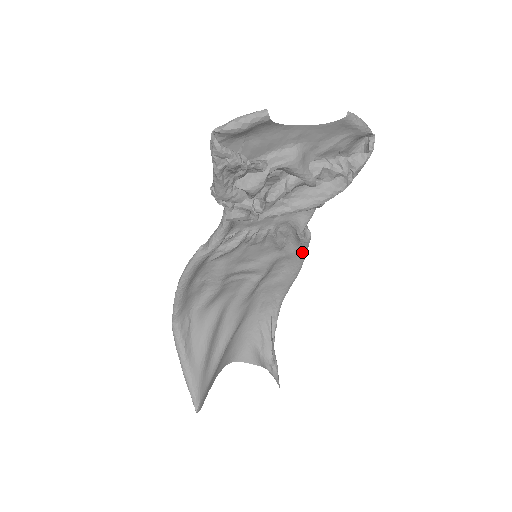
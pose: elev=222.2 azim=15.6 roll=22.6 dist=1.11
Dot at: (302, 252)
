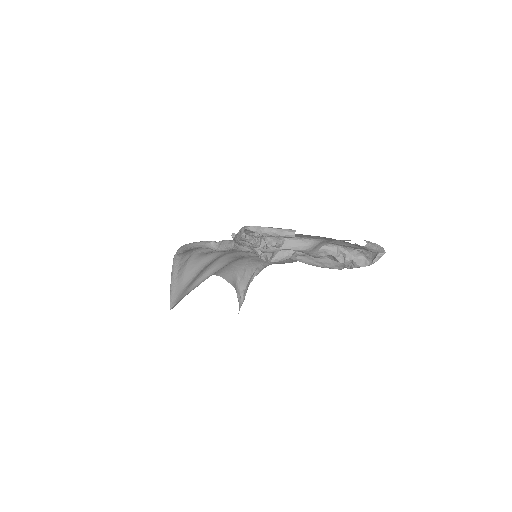
Dot at: occluded
